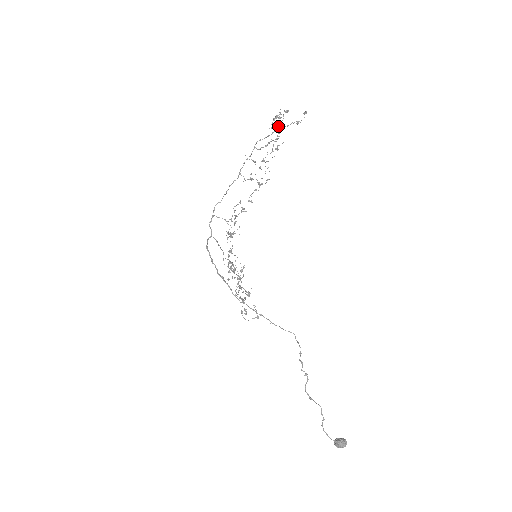
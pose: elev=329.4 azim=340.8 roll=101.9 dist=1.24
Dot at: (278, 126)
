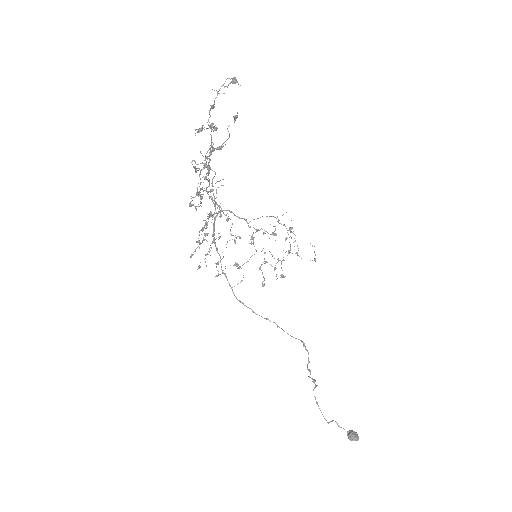
Dot at: occluded
